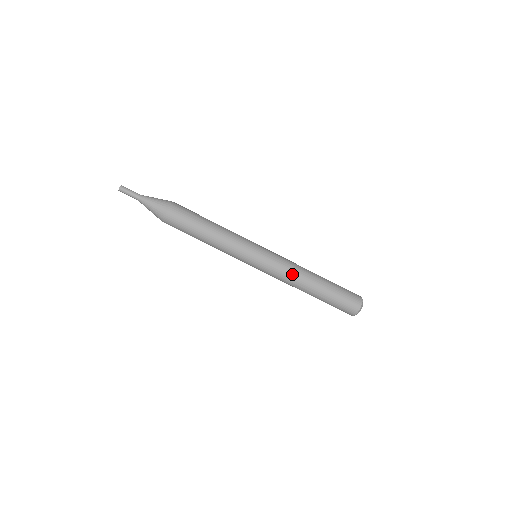
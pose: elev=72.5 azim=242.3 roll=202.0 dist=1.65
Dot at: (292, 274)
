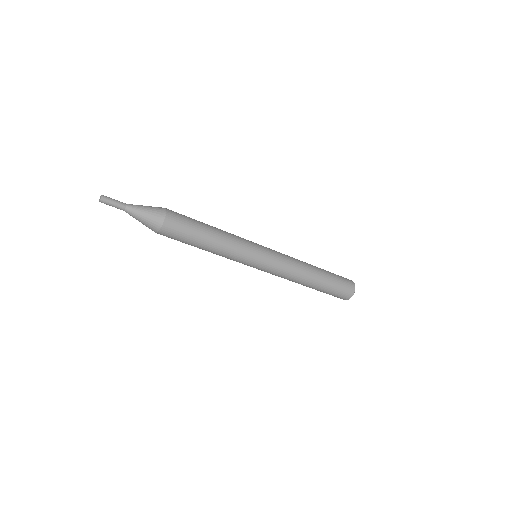
Dot at: (292, 276)
